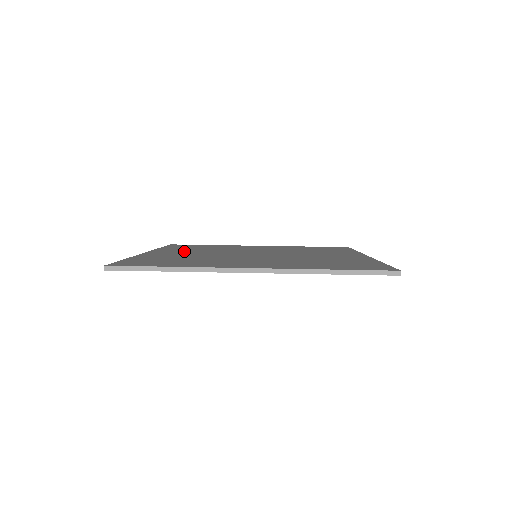
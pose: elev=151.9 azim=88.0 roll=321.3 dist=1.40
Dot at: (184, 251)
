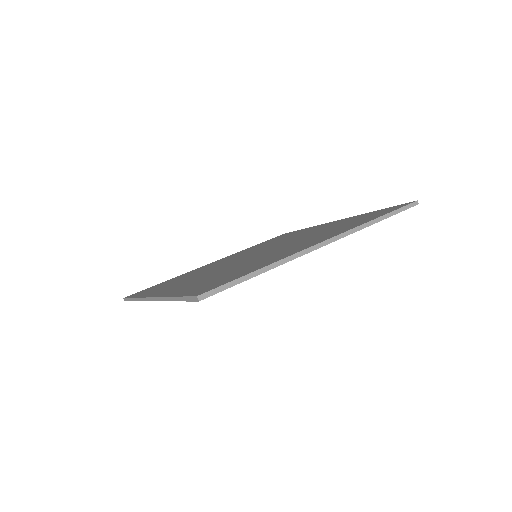
Dot at: (236, 255)
